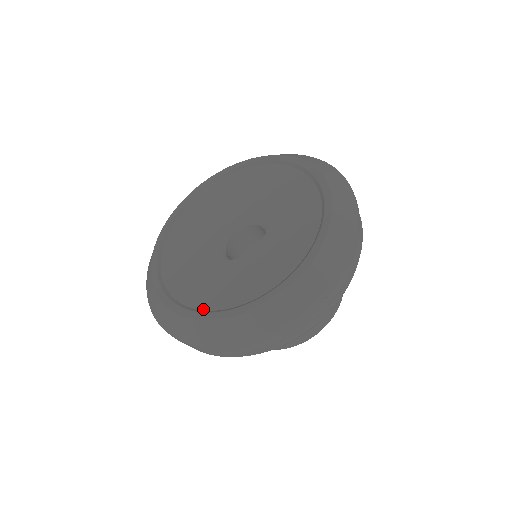
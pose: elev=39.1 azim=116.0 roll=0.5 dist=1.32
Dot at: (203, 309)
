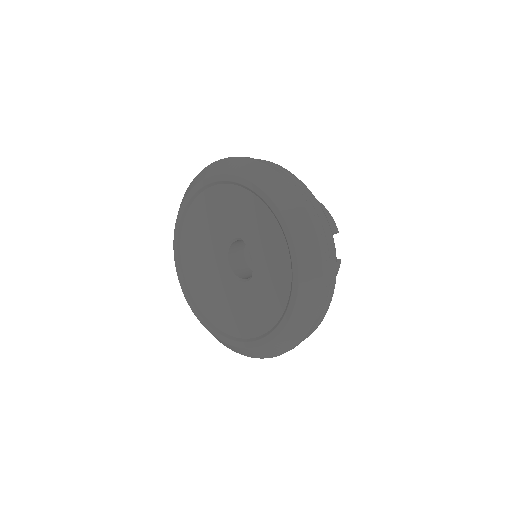
Dot at: (219, 329)
